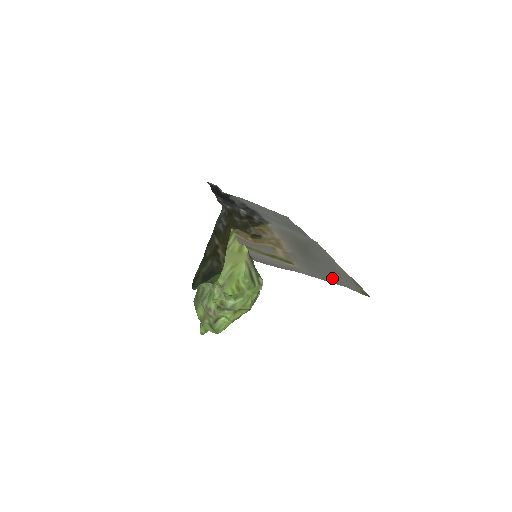
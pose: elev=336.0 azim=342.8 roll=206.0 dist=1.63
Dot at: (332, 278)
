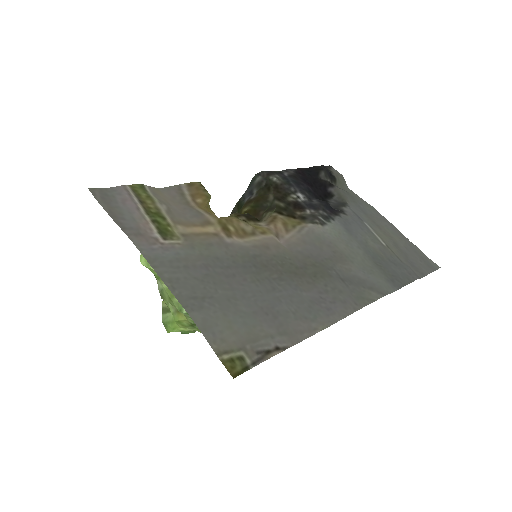
Dot at: (206, 298)
